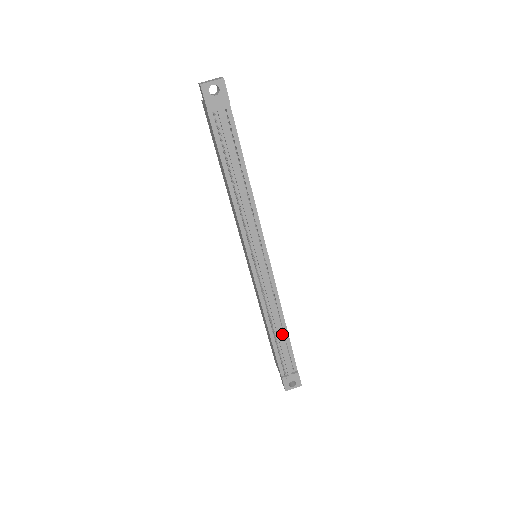
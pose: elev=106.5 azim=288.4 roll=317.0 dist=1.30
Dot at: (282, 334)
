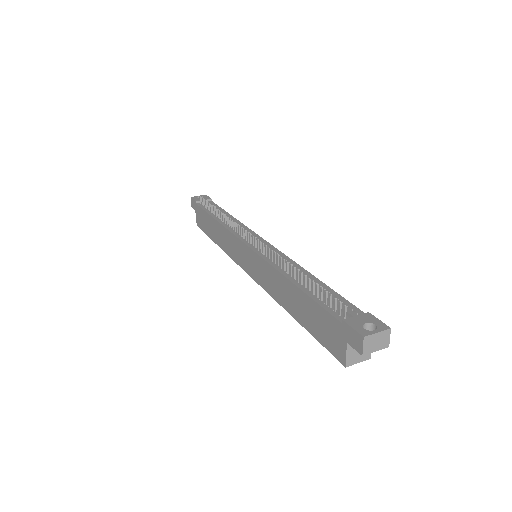
Dot at: occluded
